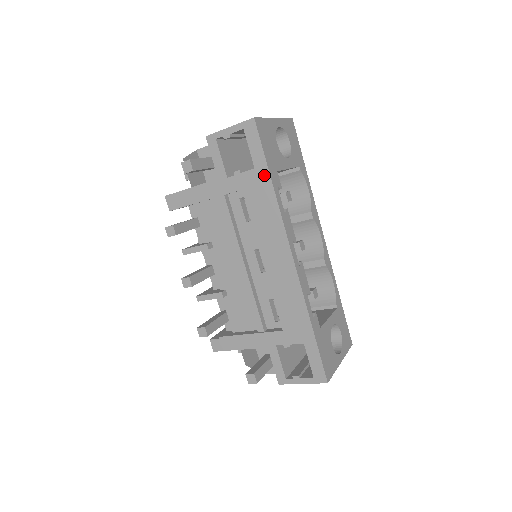
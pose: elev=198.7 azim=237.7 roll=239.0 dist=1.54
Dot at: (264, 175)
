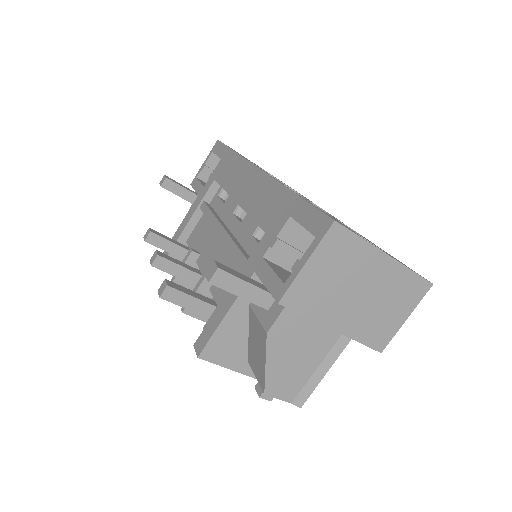
Dot at: (227, 154)
